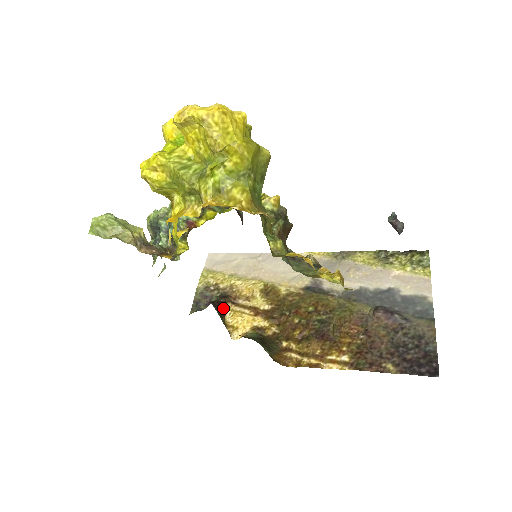
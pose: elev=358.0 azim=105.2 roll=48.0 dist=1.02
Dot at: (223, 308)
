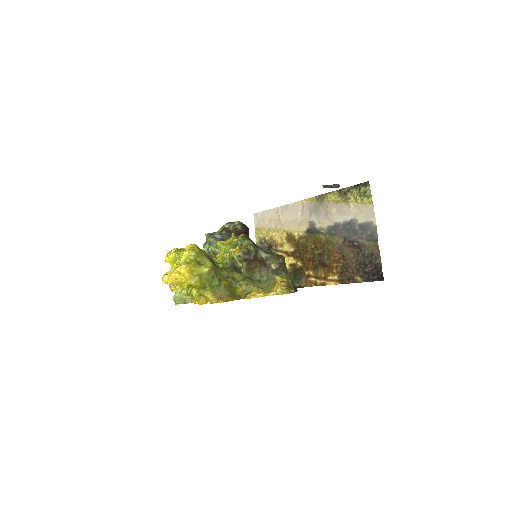
Dot at: occluded
